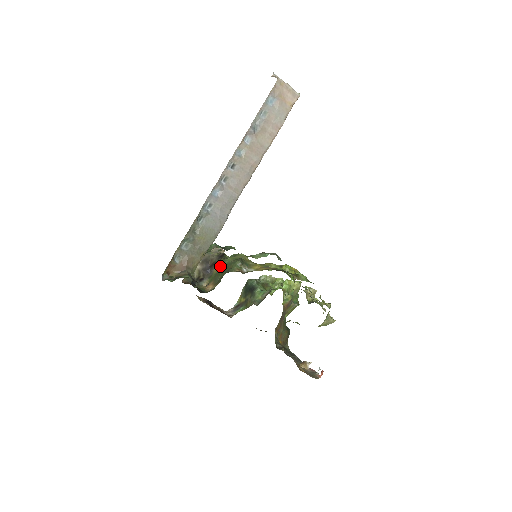
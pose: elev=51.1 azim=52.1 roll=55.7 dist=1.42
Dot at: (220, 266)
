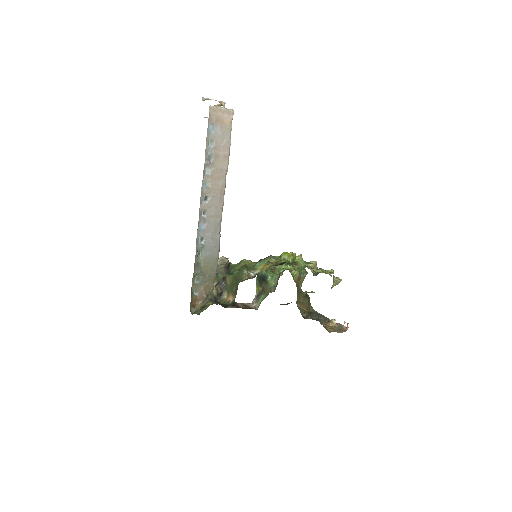
Dot at: (231, 278)
